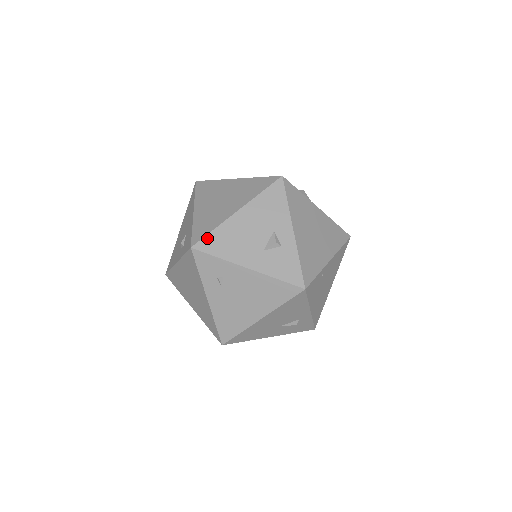
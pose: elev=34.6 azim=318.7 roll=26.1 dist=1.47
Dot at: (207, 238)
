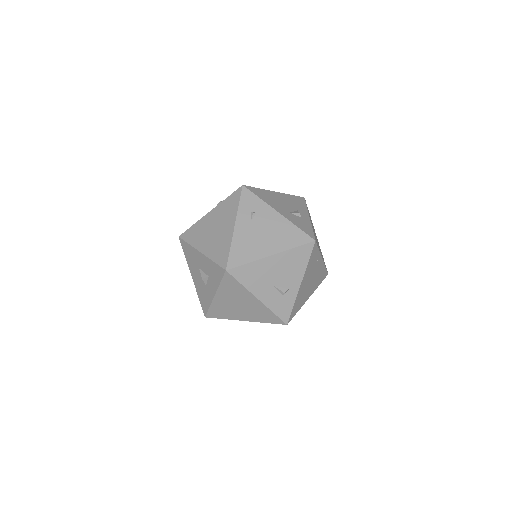
Dot at: (254, 188)
